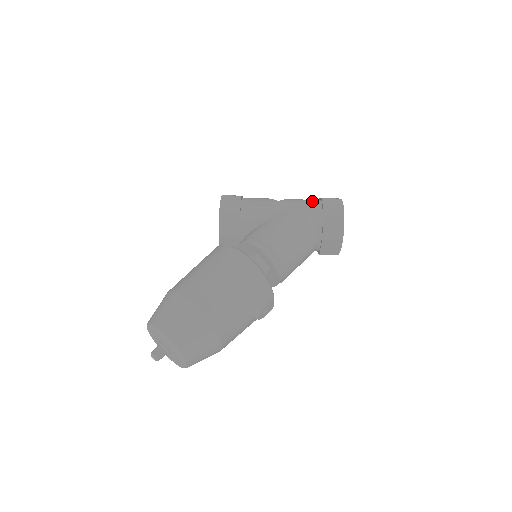
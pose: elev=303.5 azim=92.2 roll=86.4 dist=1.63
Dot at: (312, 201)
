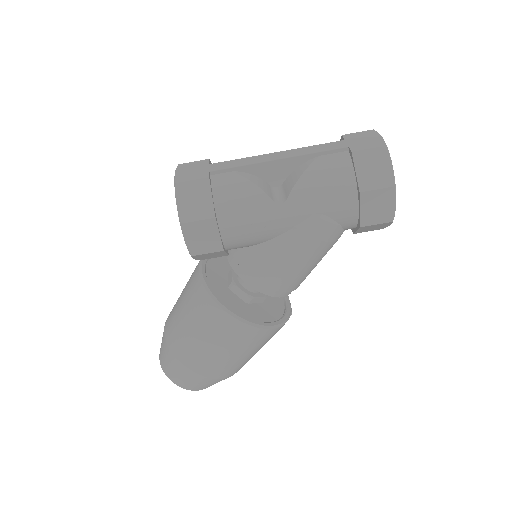
Dot at: (340, 192)
